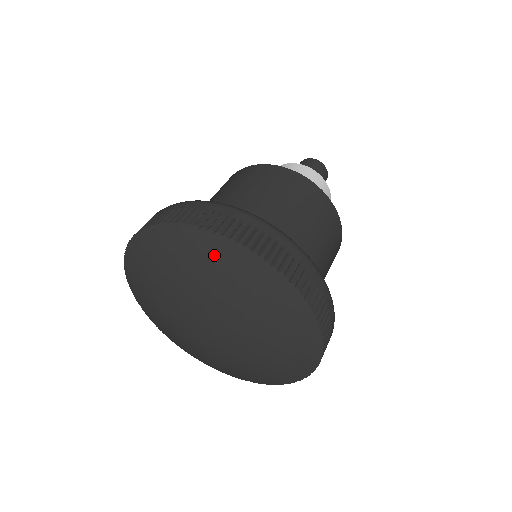
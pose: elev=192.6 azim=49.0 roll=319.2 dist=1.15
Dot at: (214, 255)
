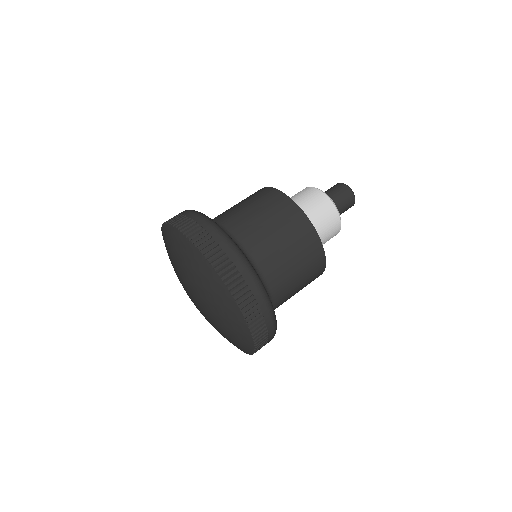
Dot at: (168, 238)
